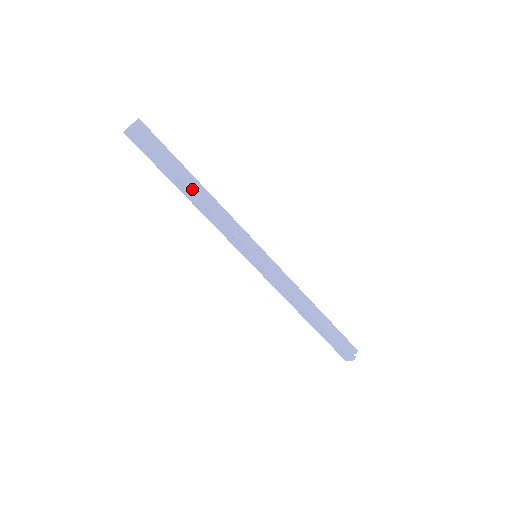
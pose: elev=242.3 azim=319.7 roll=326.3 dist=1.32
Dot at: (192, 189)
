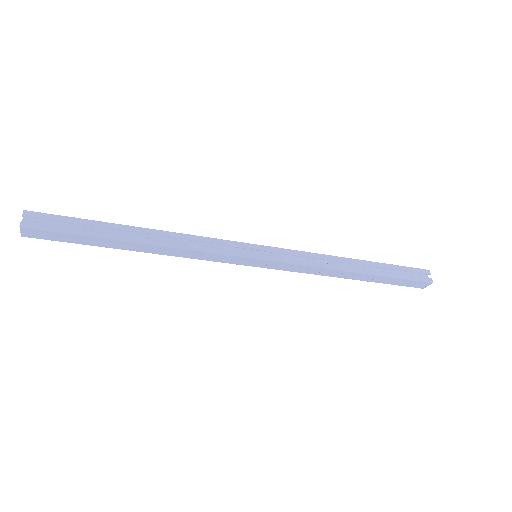
Dot at: (137, 241)
